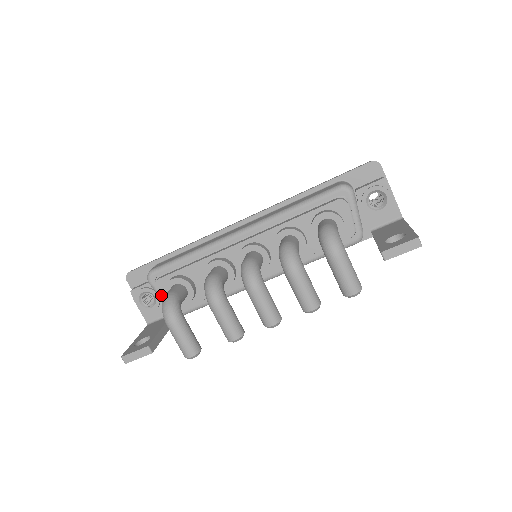
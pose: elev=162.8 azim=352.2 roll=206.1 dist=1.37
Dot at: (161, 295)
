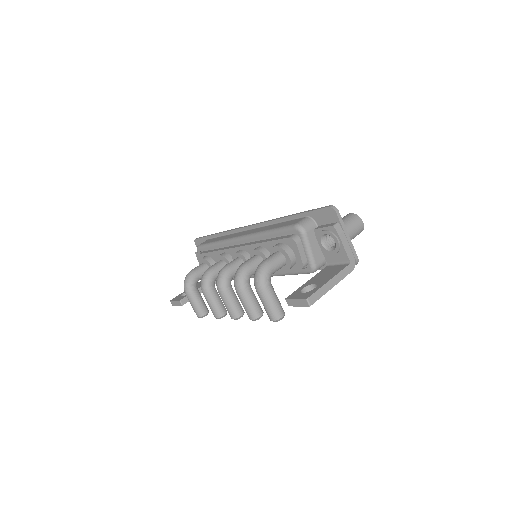
Dot at: occluded
